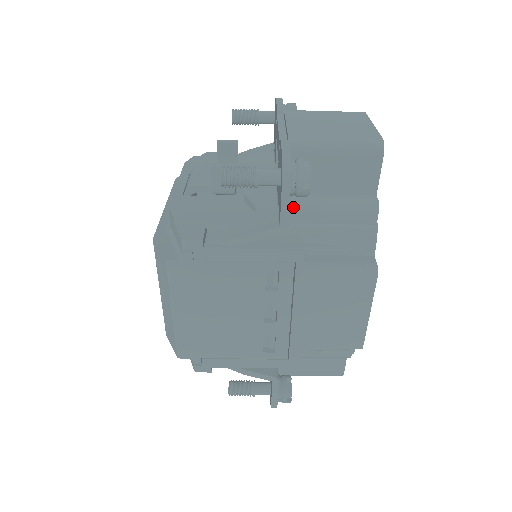
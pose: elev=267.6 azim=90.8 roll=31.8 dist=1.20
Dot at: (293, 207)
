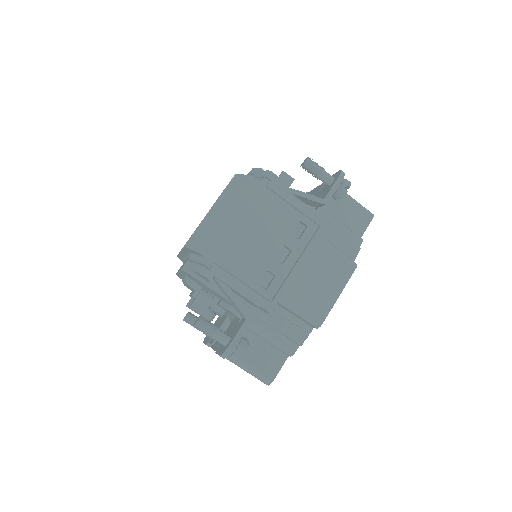
Dot at: (322, 210)
